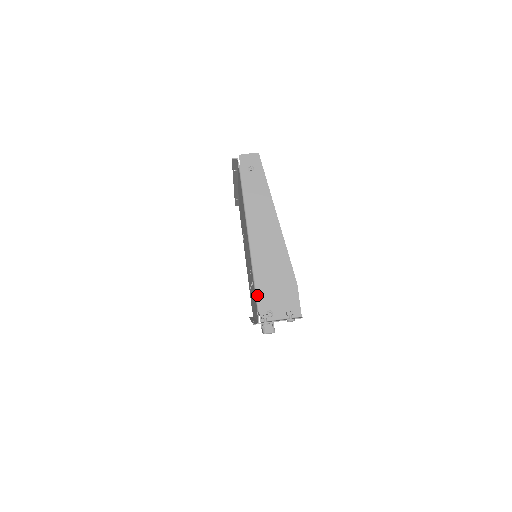
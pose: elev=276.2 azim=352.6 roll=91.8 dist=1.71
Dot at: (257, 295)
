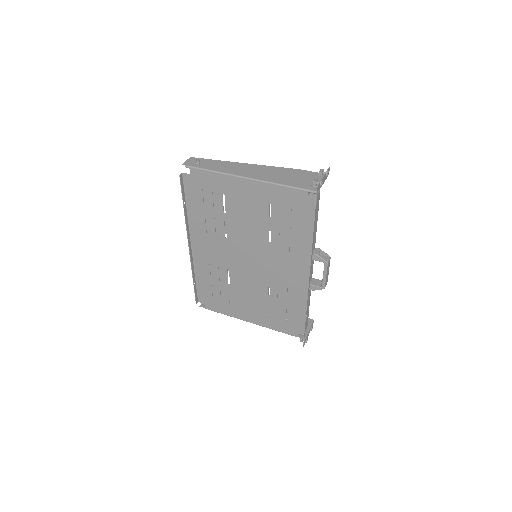
Dot at: (295, 187)
